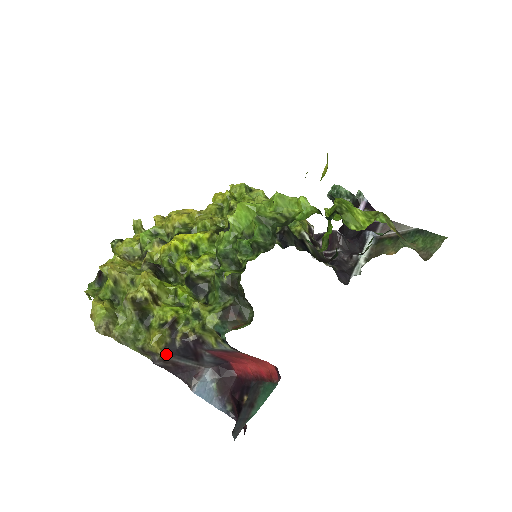
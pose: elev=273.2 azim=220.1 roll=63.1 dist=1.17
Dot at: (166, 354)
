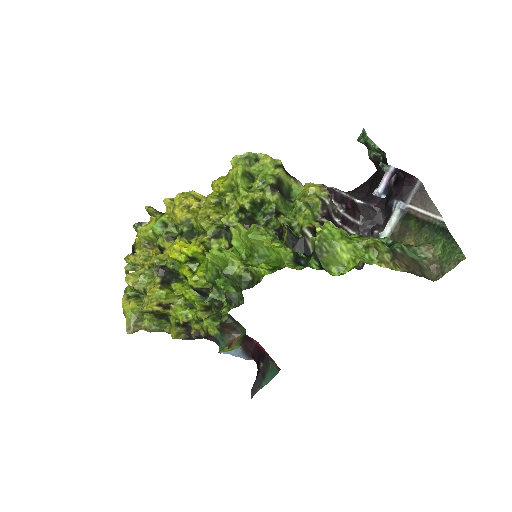
Dot at: (188, 339)
